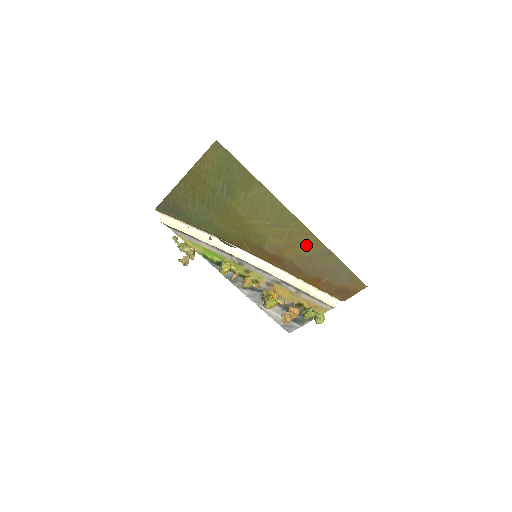
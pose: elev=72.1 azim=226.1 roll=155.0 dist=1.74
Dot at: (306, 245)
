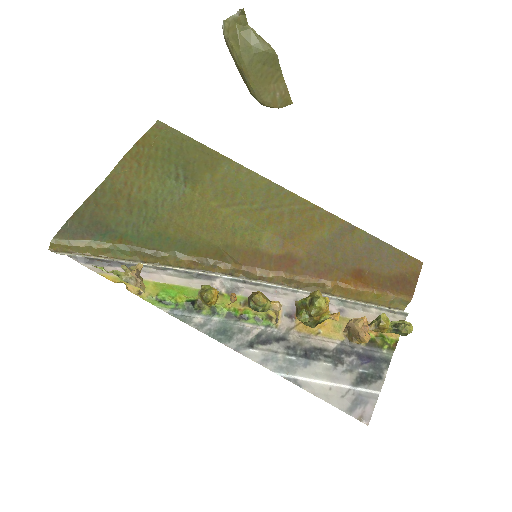
Dot at: (318, 225)
